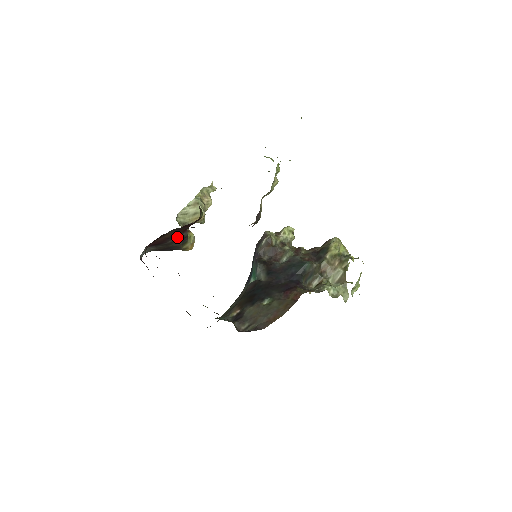
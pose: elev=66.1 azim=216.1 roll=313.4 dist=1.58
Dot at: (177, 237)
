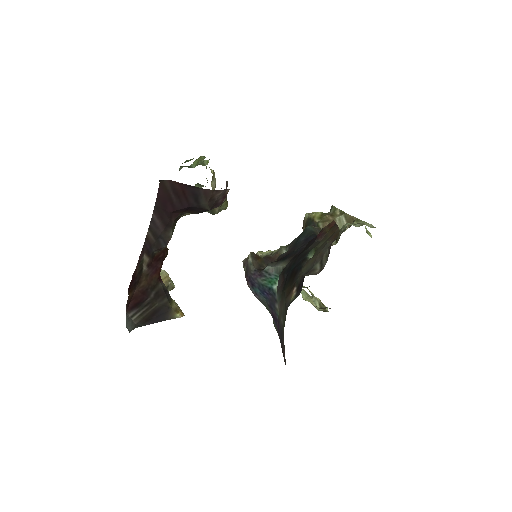
Dot at: (156, 289)
